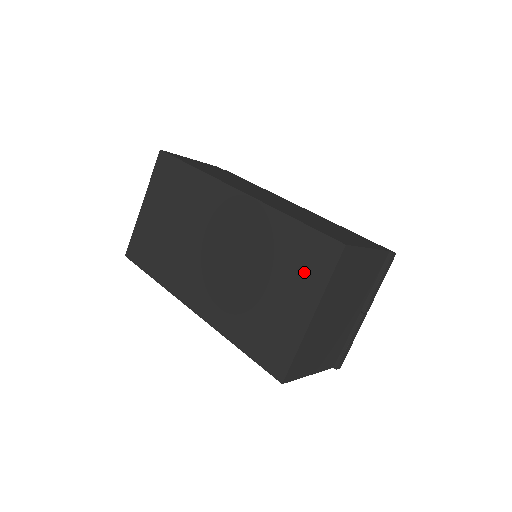
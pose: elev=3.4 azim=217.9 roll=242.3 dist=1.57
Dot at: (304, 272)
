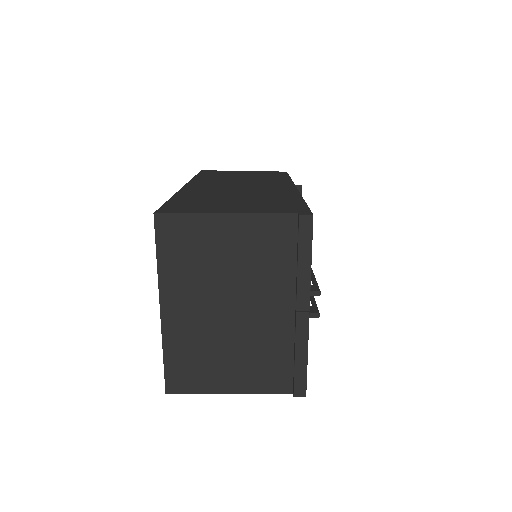
Dot at: occluded
